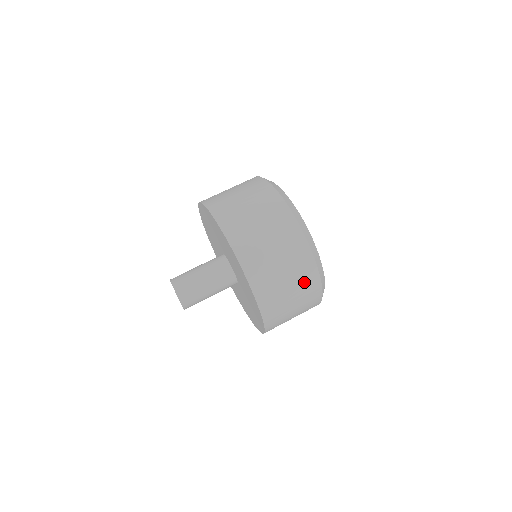
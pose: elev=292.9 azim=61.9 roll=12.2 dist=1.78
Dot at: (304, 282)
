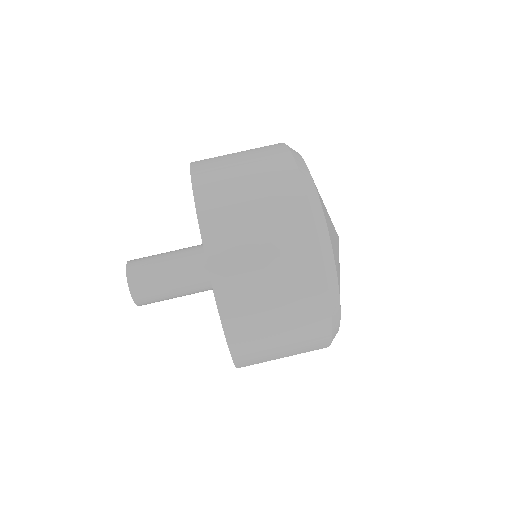
Dot at: (298, 280)
